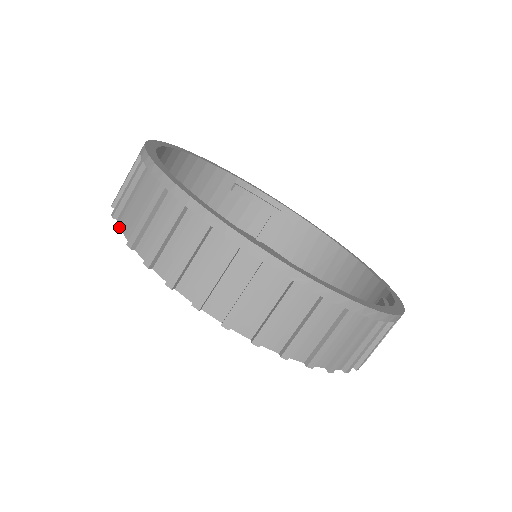
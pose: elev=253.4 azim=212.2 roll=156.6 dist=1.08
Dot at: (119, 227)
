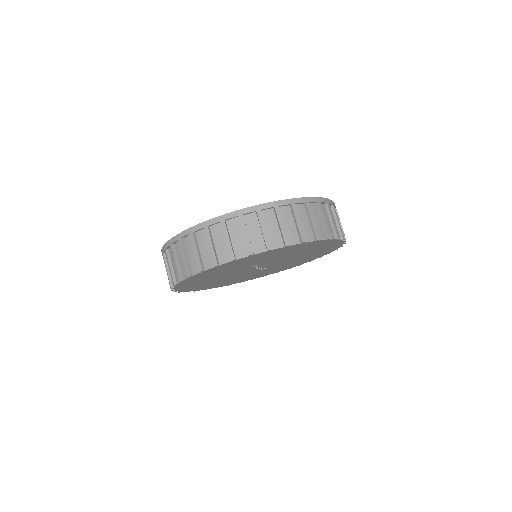
Dot at: (251, 252)
